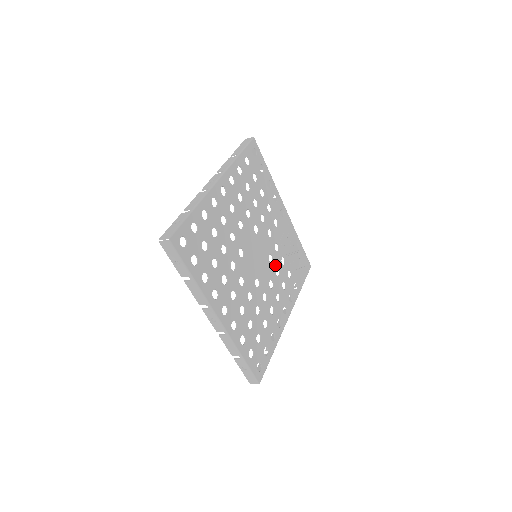
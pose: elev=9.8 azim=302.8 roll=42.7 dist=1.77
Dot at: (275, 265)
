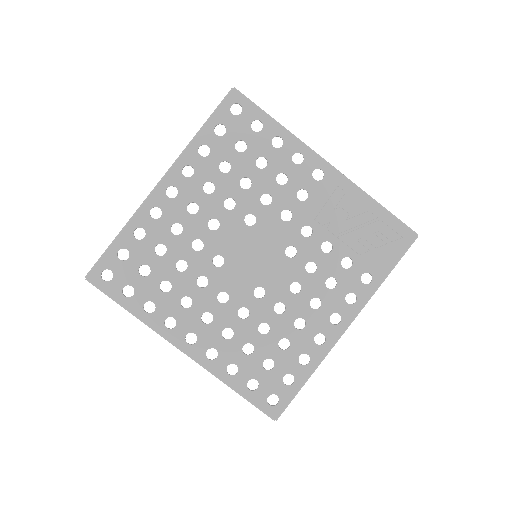
Dot at: (304, 258)
